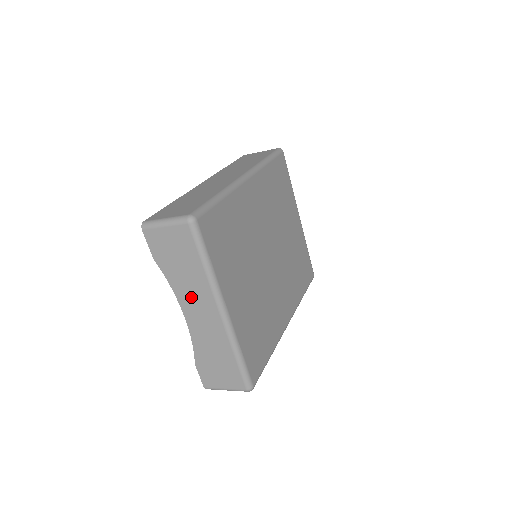
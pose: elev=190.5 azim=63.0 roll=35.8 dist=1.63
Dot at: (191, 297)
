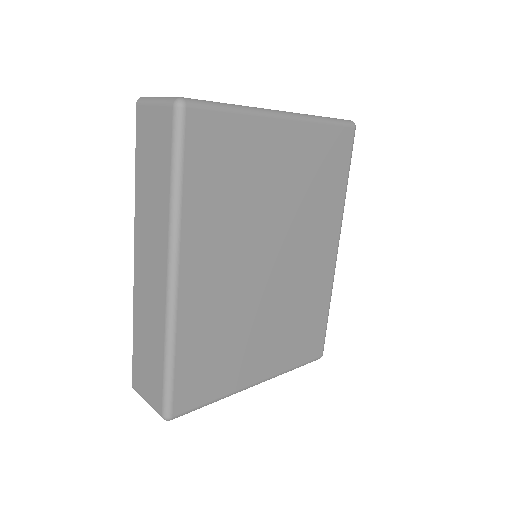
Dot at: occluded
